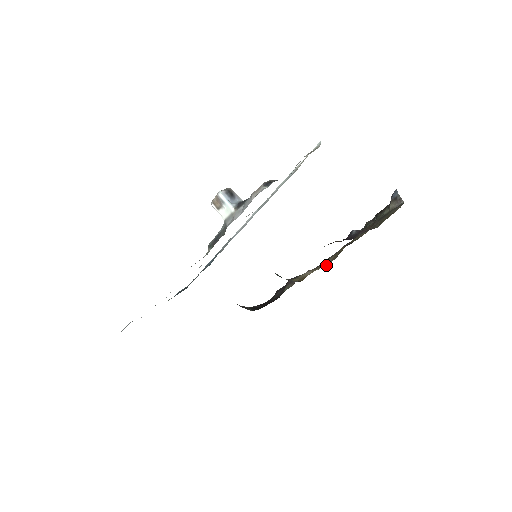
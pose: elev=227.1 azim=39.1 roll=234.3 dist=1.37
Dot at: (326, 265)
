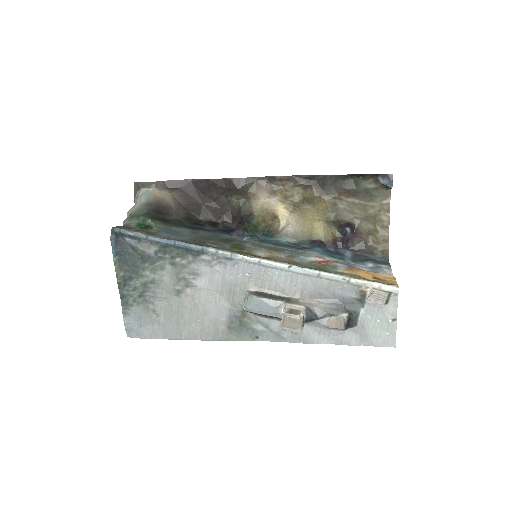
Dot at: (296, 209)
